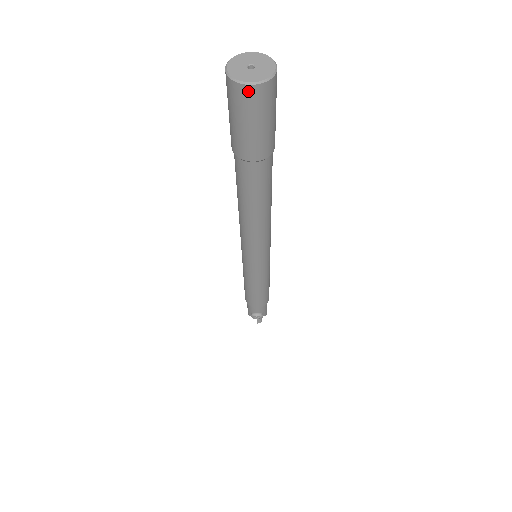
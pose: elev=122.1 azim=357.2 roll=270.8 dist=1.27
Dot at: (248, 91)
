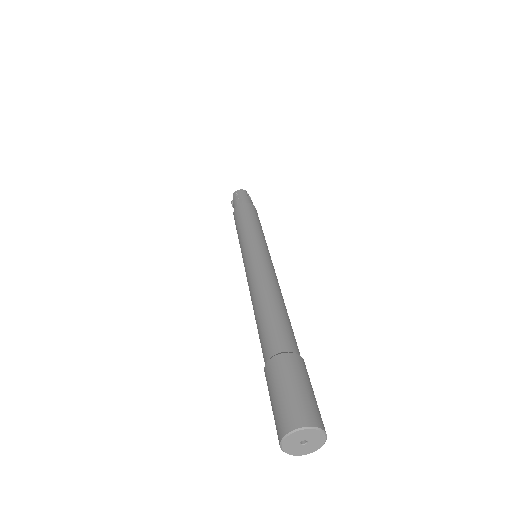
Dot at: occluded
